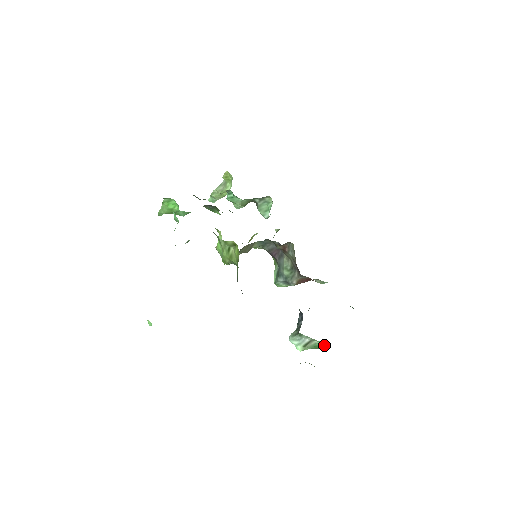
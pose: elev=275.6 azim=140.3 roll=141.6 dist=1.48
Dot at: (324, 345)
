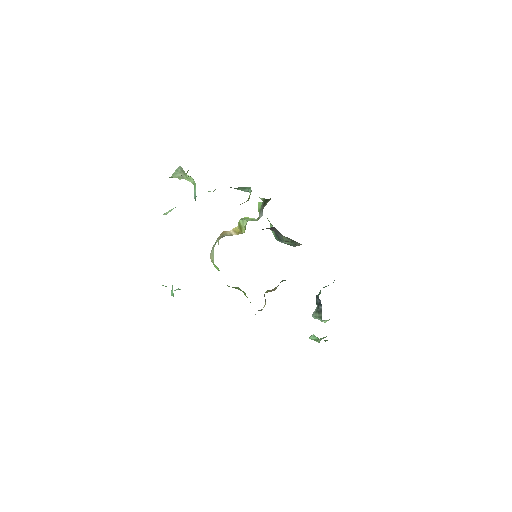
Dot at: occluded
